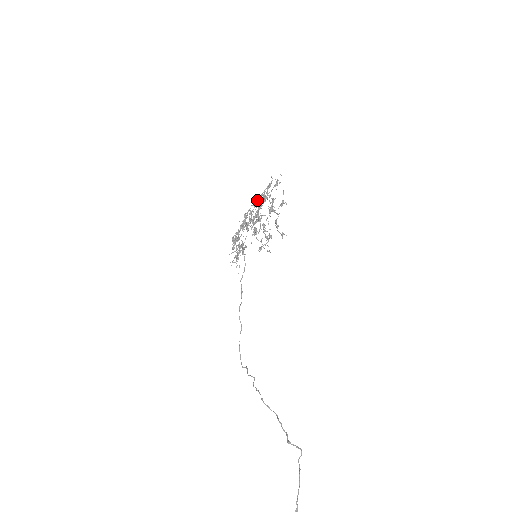
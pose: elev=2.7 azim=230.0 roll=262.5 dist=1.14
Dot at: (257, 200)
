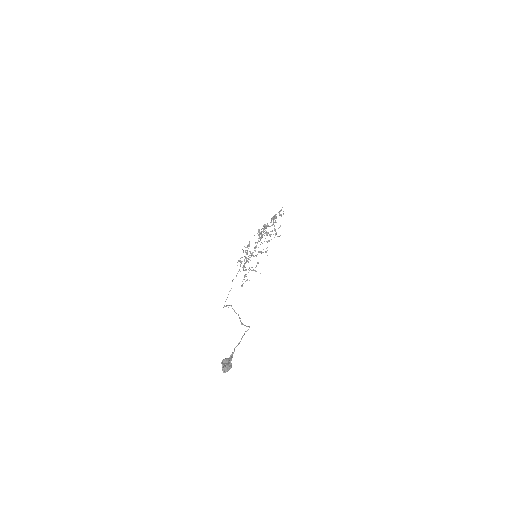
Dot at: (267, 241)
